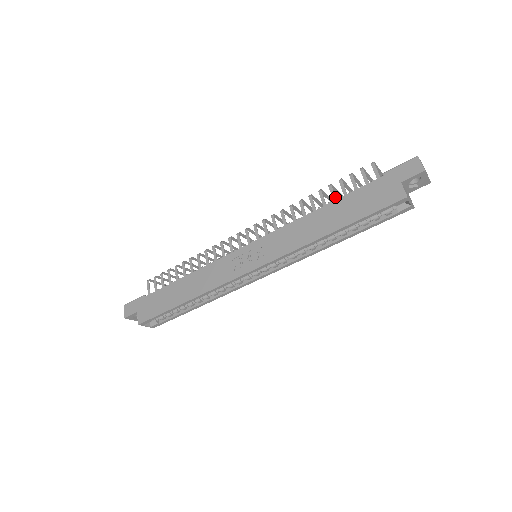
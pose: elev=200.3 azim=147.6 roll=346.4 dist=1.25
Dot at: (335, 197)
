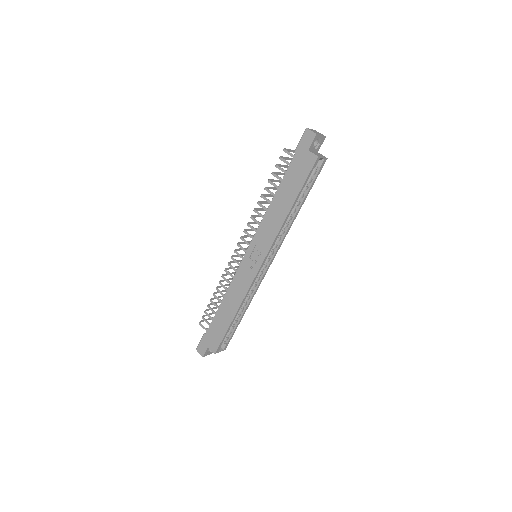
Dot at: (277, 186)
